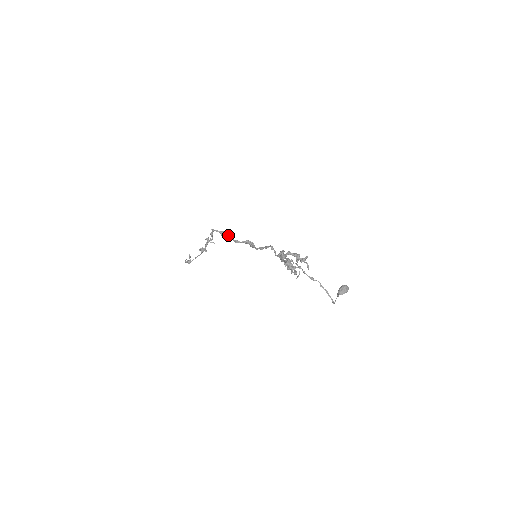
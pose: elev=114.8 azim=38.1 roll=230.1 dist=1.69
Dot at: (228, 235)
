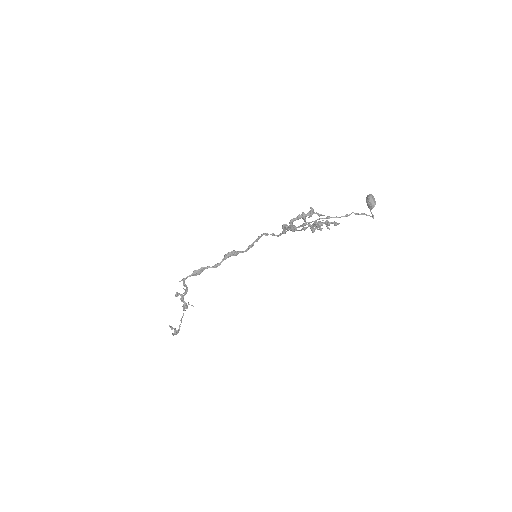
Dot at: (203, 269)
